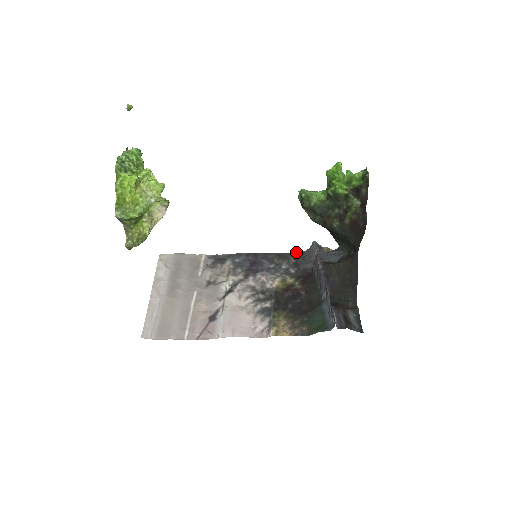
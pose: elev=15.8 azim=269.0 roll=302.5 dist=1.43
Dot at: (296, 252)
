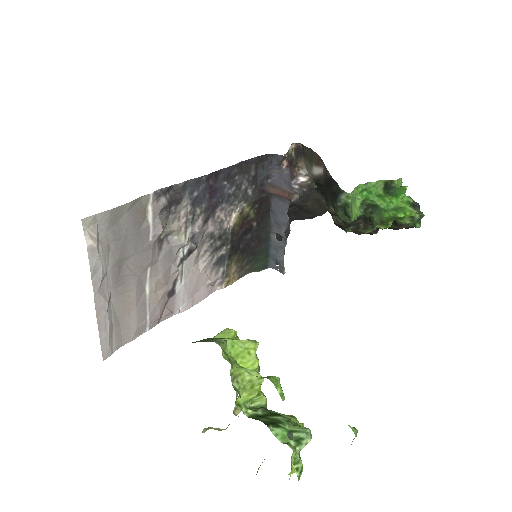
Dot at: (259, 156)
